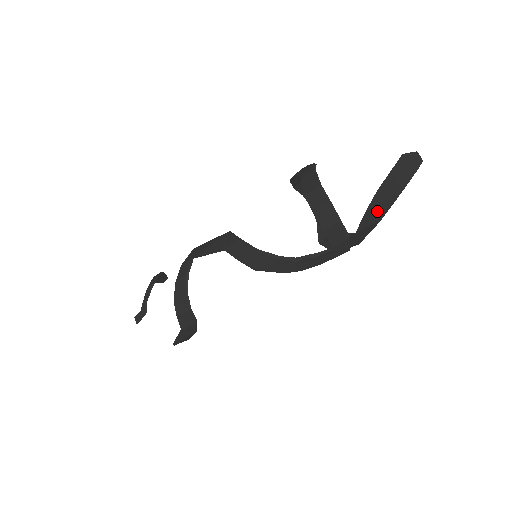
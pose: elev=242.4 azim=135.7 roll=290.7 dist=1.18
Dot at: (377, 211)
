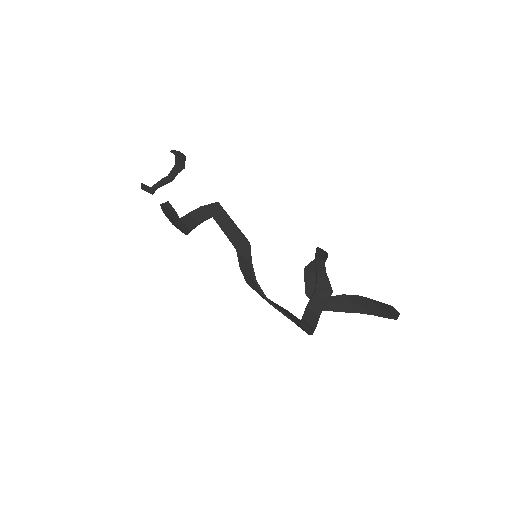
Dot at: (349, 304)
